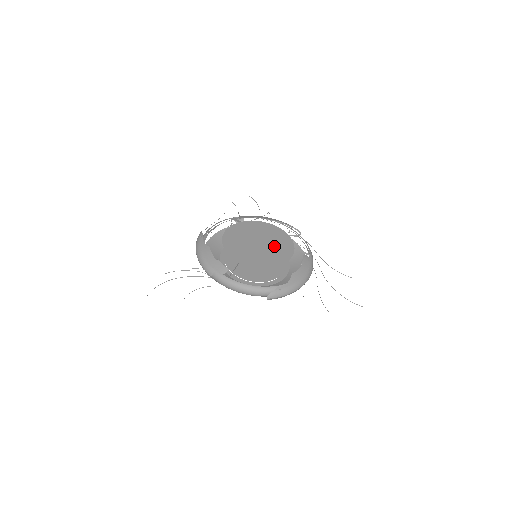
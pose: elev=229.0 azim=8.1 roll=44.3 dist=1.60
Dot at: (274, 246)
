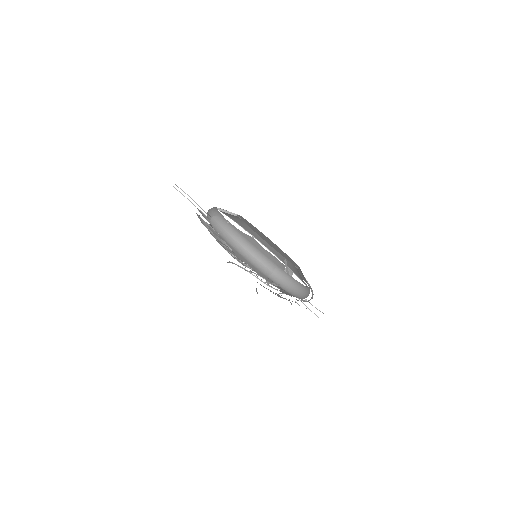
Dot at: (277, 247)
